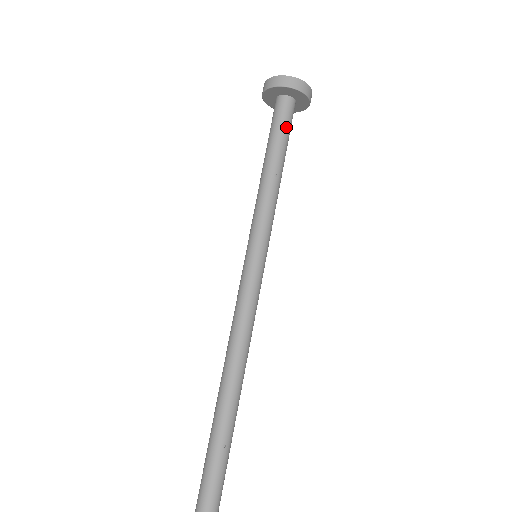
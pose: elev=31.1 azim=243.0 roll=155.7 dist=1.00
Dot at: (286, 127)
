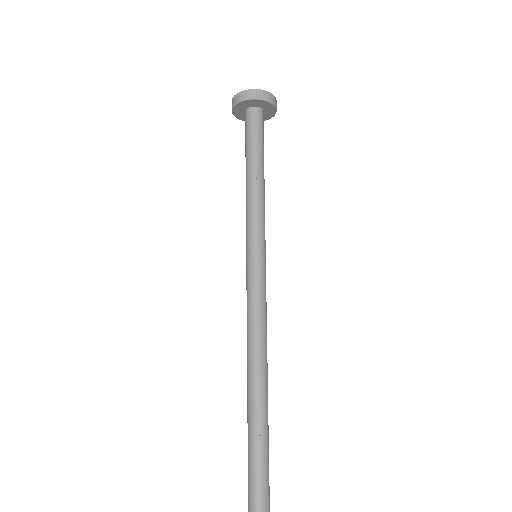
Dot at: (257, 135)
